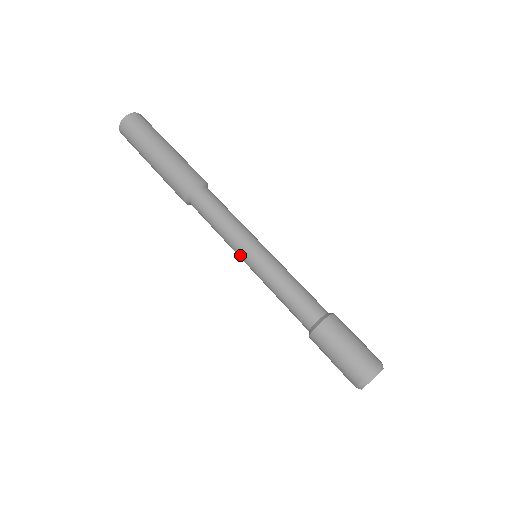
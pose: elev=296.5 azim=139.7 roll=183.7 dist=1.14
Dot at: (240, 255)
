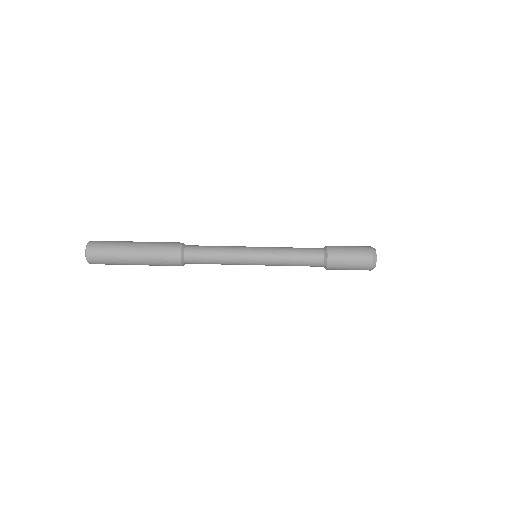
Dot at: (248, 256)
